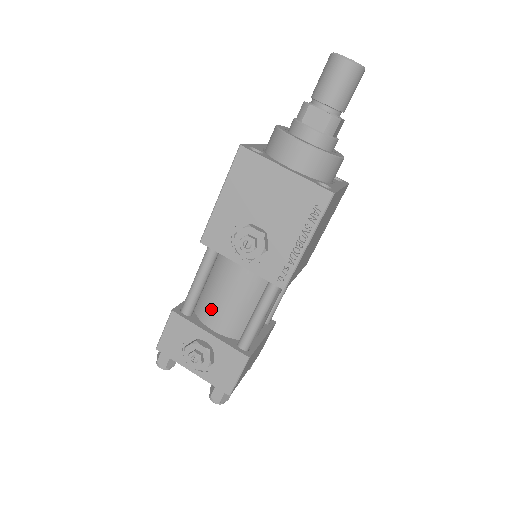
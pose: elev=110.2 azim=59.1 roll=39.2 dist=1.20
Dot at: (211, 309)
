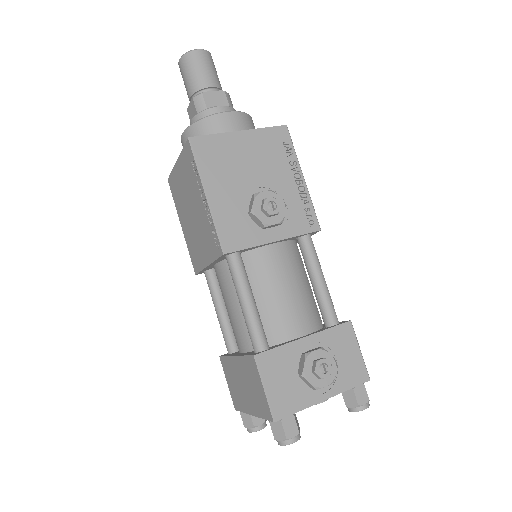
Dot at: (281, 318)
